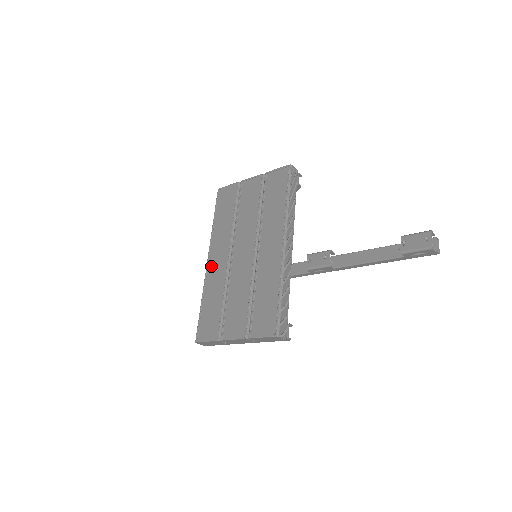
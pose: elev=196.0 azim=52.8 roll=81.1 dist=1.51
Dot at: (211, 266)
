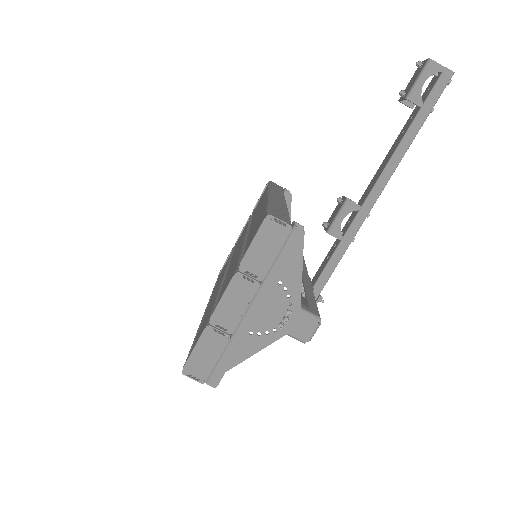
Dot at: (208, 307)
